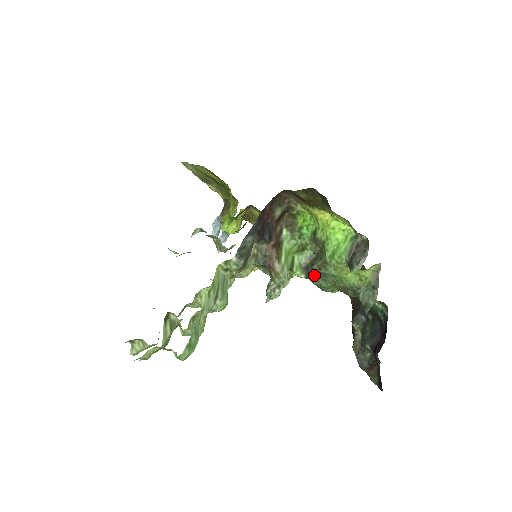
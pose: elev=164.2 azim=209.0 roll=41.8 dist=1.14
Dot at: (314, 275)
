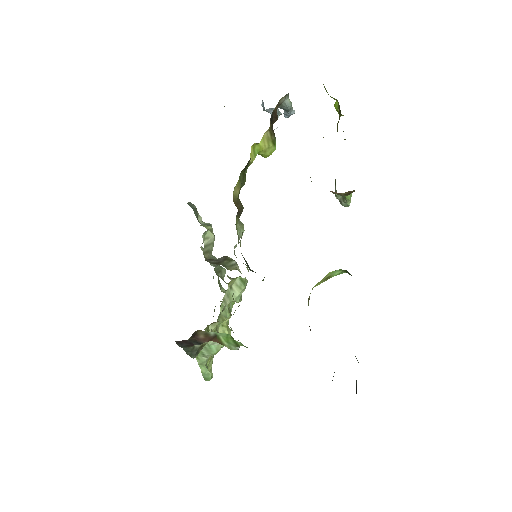
Dot at: occluded
